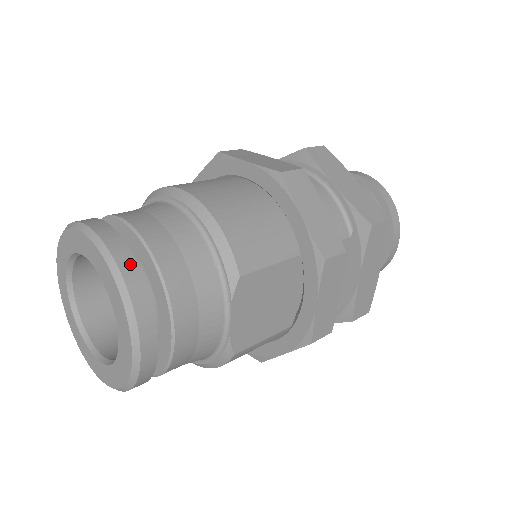
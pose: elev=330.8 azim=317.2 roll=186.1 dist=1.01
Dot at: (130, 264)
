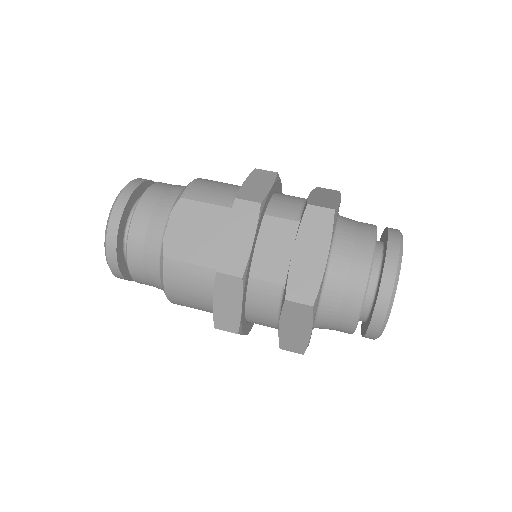
Dot at: (138, 182)
